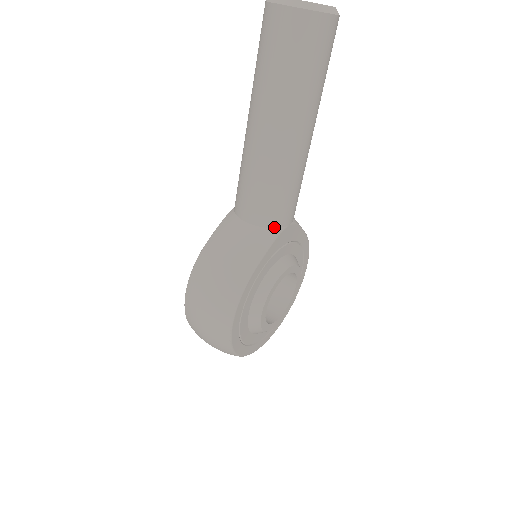
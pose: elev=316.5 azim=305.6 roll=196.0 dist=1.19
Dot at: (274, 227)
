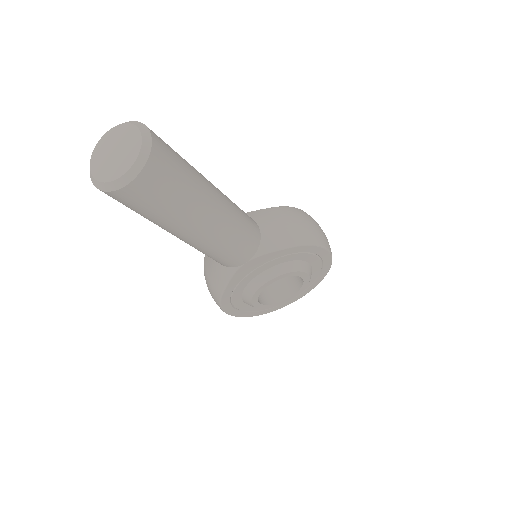
Dot at: (230, 267)
